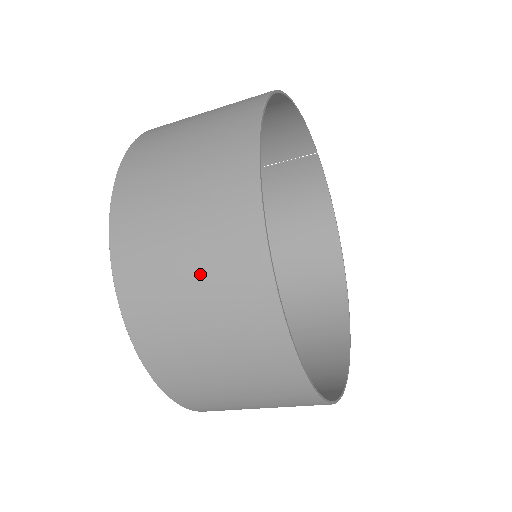
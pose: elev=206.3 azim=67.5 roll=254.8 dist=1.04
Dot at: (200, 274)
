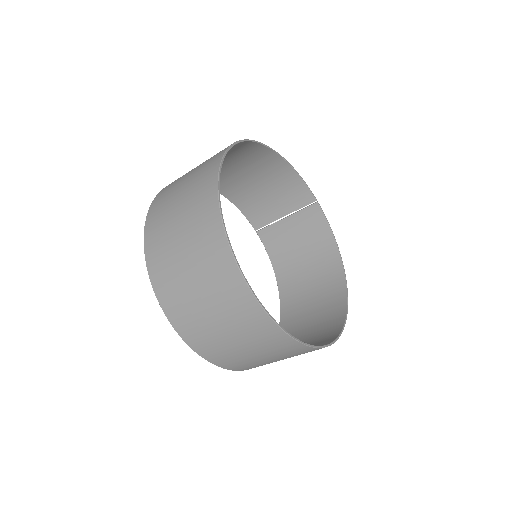
Dot at: (185, 220)
